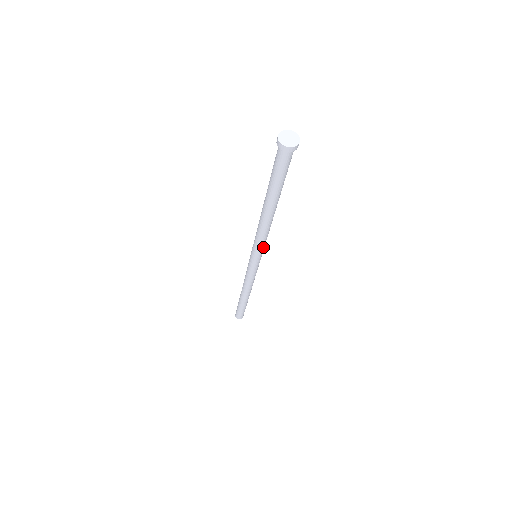
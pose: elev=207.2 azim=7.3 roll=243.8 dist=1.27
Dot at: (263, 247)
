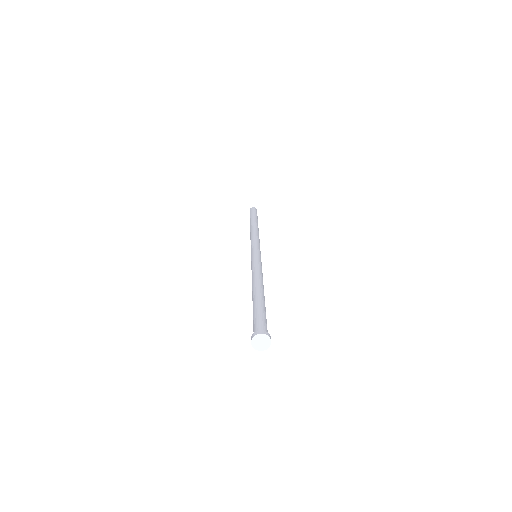
Dot at: occluded
